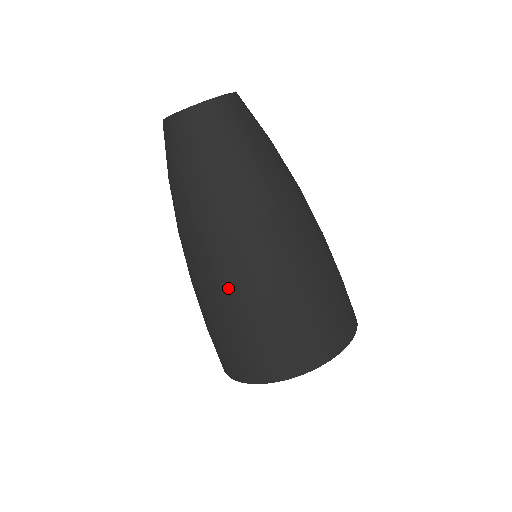
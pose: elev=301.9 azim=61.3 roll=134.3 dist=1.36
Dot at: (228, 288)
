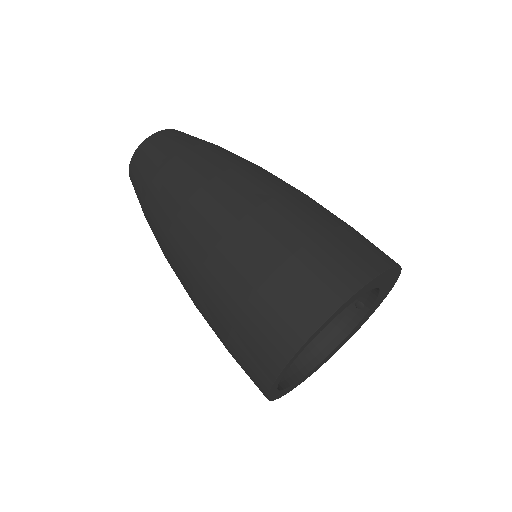
Dot at: (232, 231)
